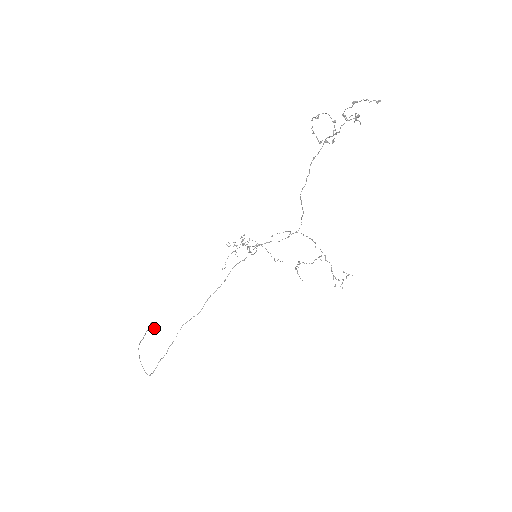
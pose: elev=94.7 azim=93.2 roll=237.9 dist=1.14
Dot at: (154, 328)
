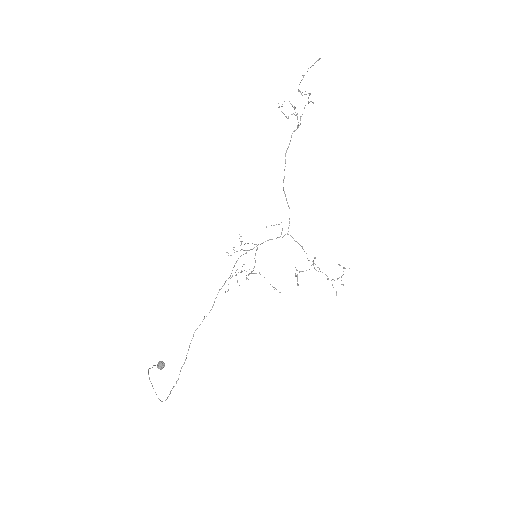
Dot at: (162, 366)
